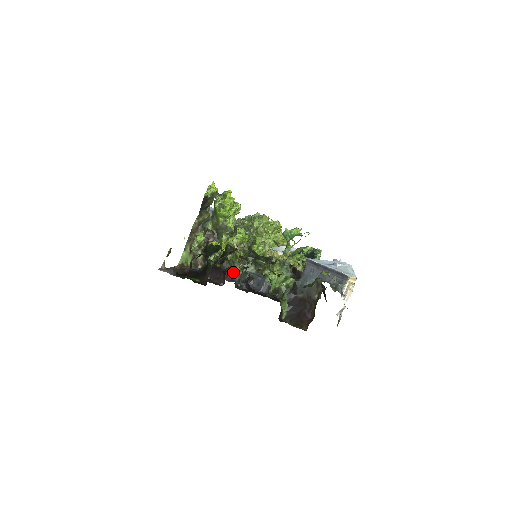
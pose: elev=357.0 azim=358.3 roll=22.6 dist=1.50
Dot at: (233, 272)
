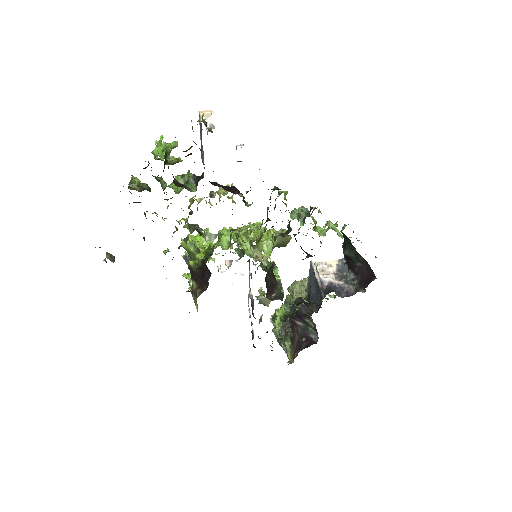
Dot at: (289, 312)
